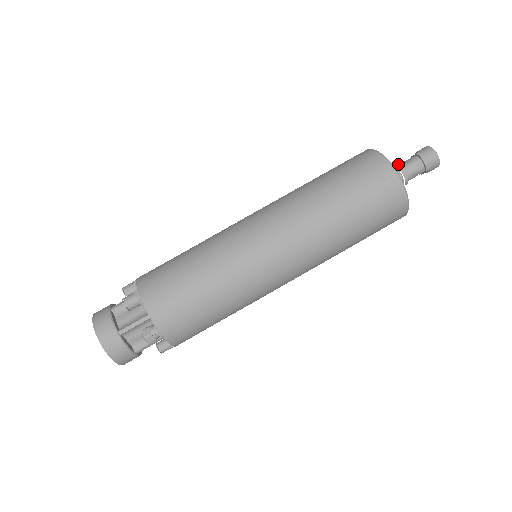
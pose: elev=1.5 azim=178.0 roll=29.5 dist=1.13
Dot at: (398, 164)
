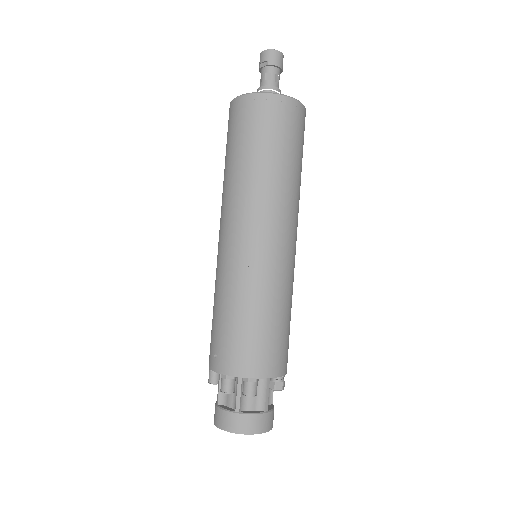
Dot at: (268, 86)
